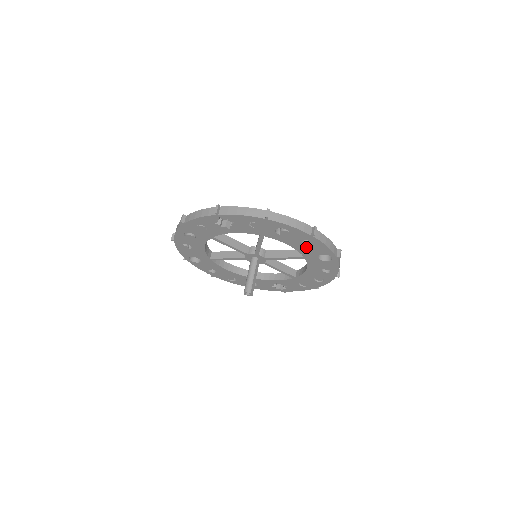
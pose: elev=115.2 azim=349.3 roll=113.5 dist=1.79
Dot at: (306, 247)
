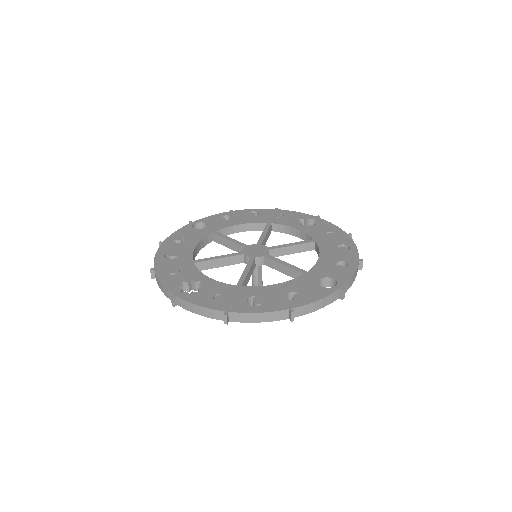
Dot at: occluded
